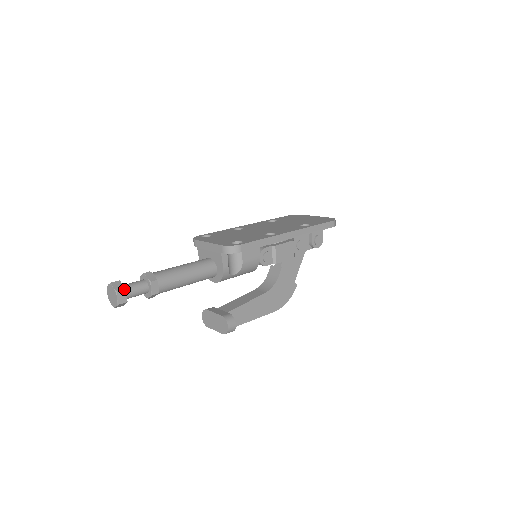
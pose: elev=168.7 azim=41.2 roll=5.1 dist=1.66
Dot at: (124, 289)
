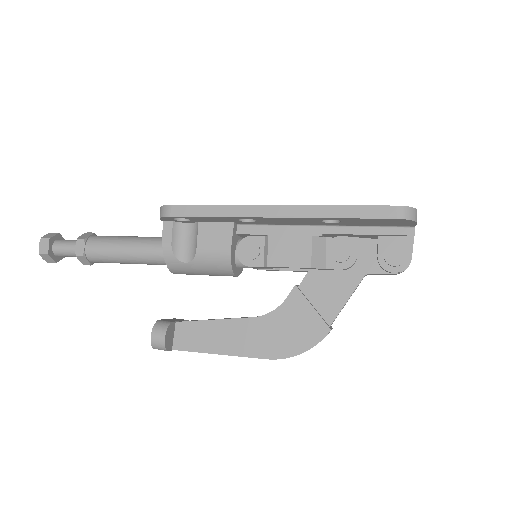
Dot at: (48, 238)
